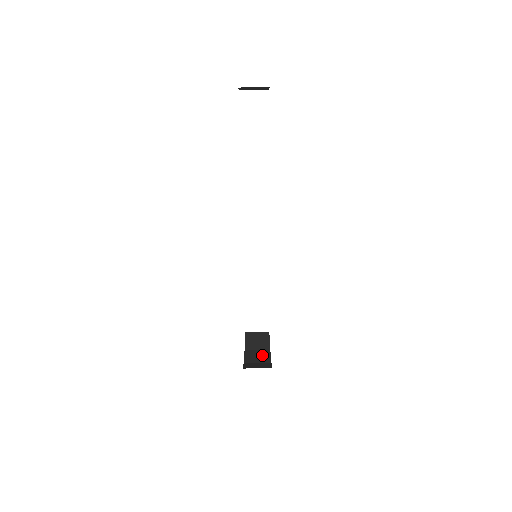
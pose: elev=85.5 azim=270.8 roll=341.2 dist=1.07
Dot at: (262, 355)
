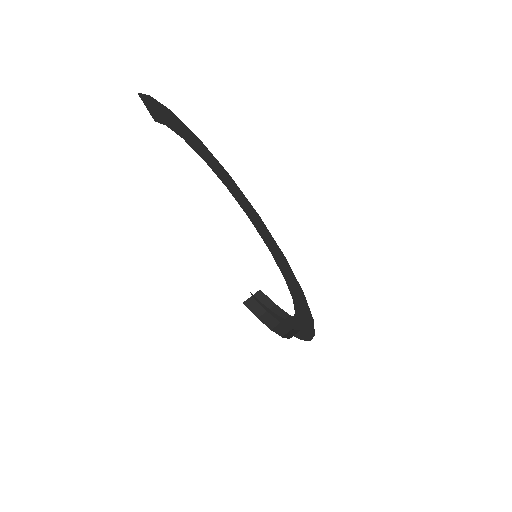
Dot at: (276, 313)
